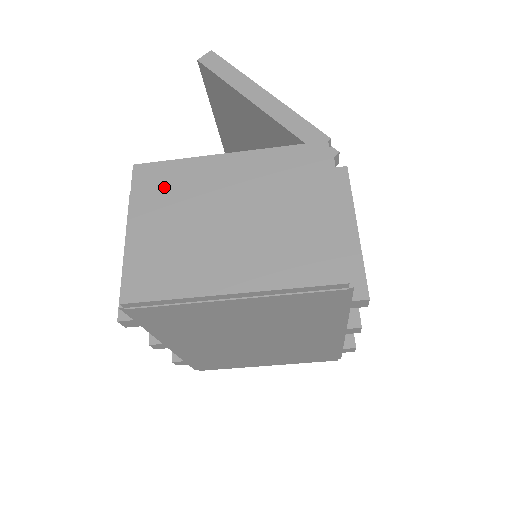
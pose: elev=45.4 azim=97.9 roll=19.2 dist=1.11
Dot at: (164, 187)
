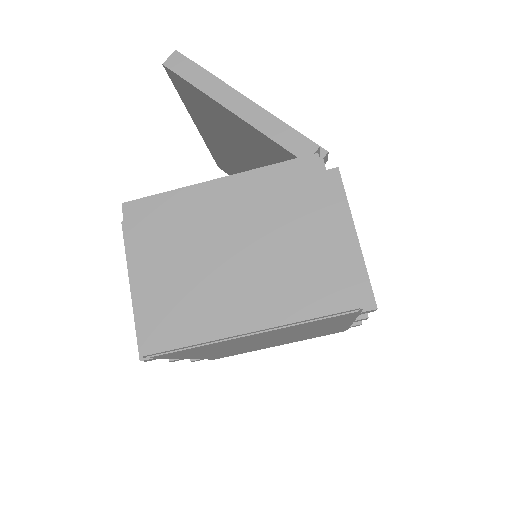
Dot at: (159, 225)
